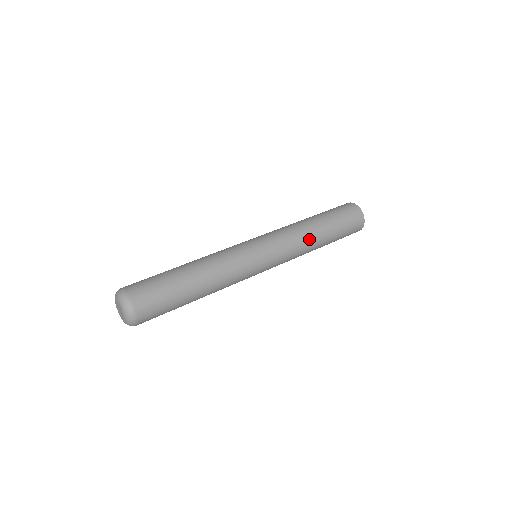
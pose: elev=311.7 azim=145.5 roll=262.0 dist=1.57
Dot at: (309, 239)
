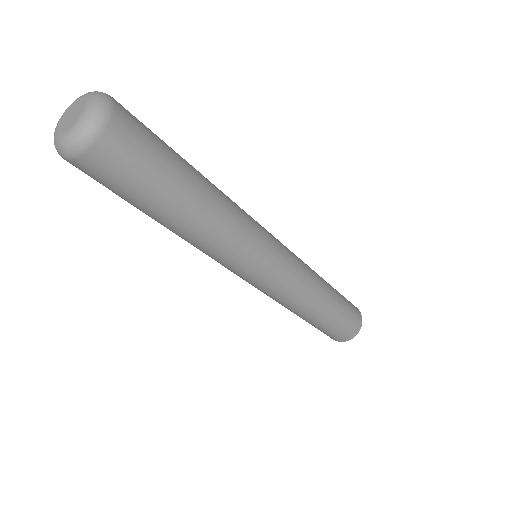
Dot at: (318, 288)
